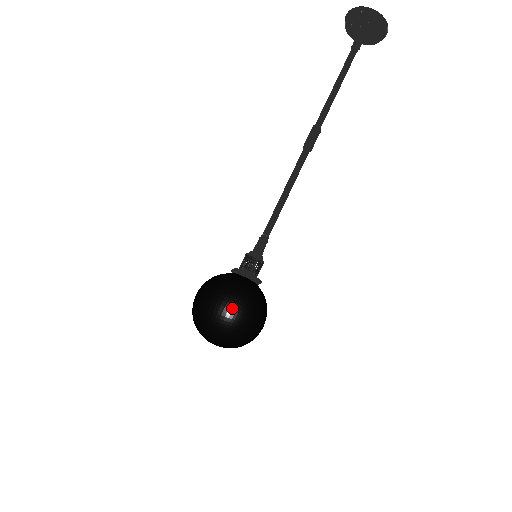
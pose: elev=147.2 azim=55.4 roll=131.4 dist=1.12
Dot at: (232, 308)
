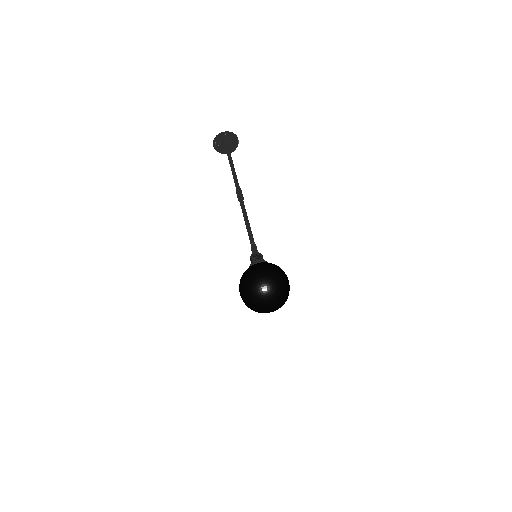
Dot at: (276, 271)
